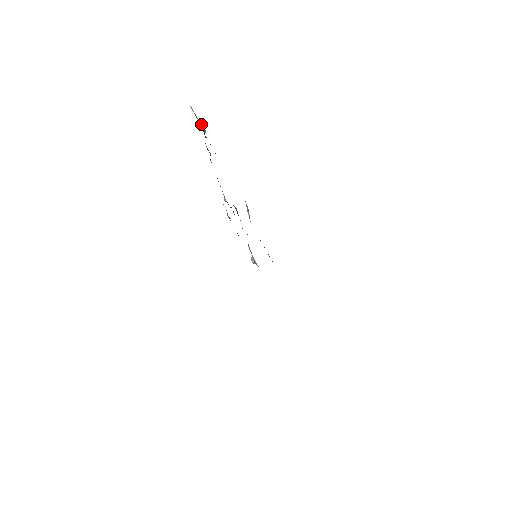
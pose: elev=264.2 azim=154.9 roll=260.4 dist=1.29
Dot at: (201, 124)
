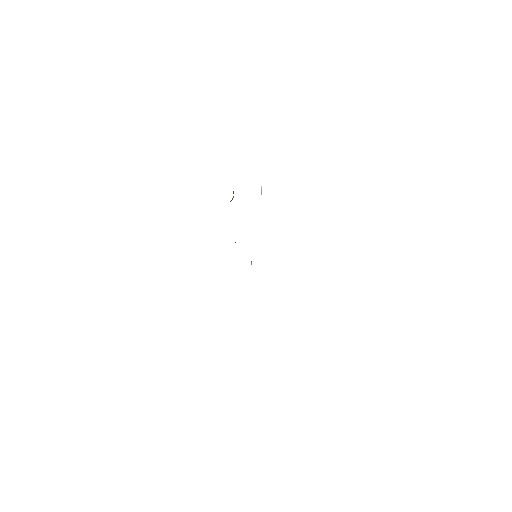
Dot at: occluded
